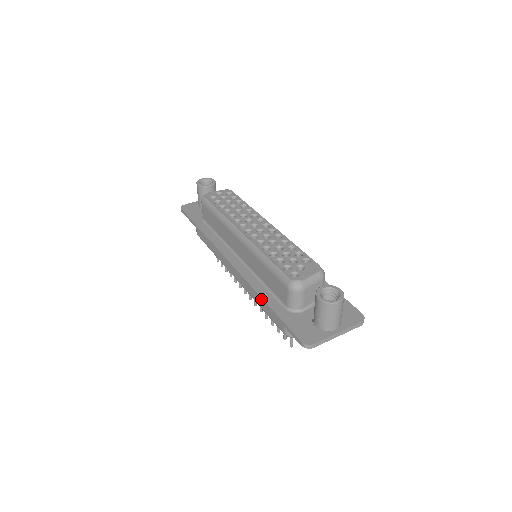
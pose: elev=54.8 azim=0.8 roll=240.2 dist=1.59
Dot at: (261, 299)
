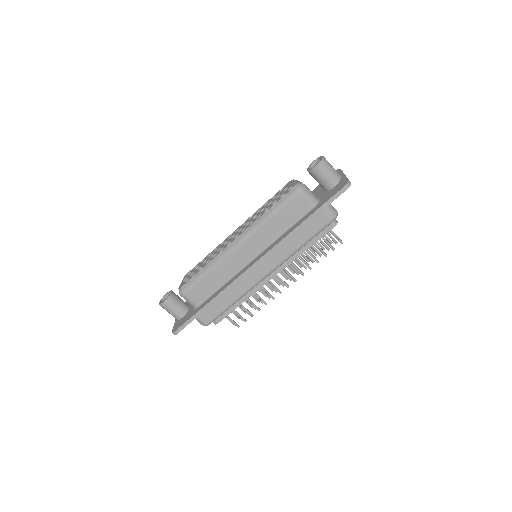
Dot at: (298, 228)
